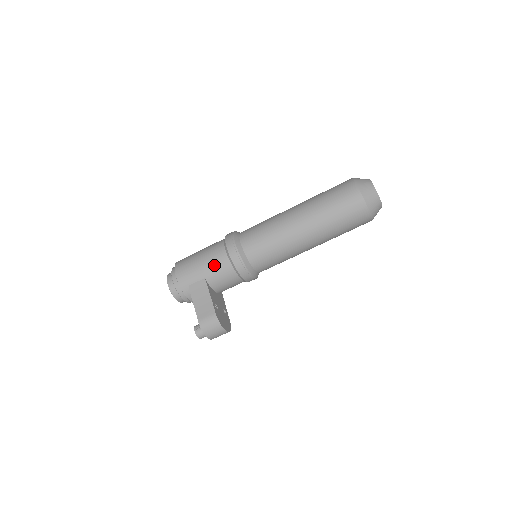
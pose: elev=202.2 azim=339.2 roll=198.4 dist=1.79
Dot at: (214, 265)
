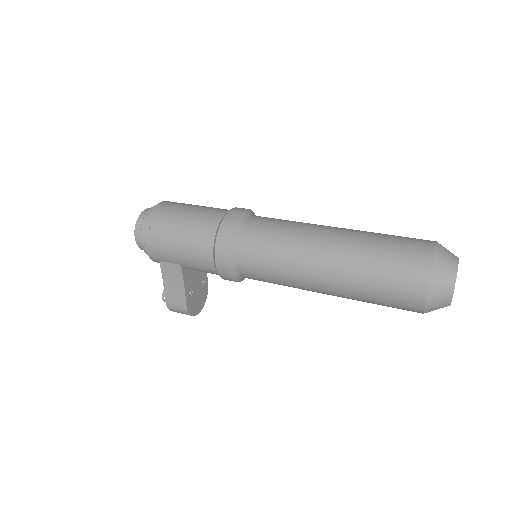
Dot at: (195, 262)
